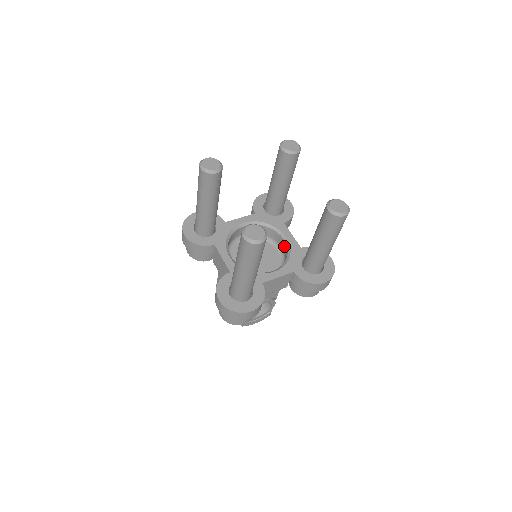
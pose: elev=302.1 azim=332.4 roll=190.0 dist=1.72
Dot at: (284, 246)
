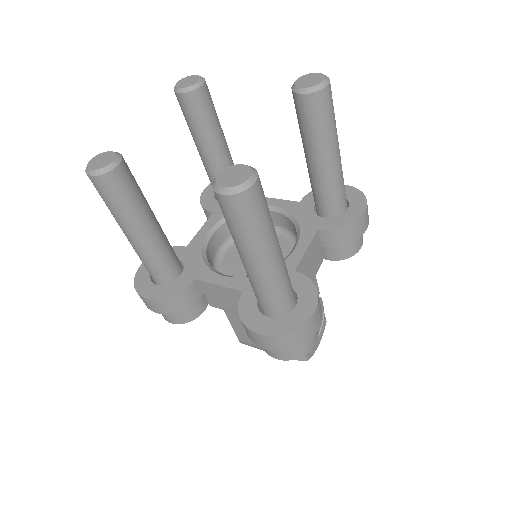
Dot at: (278, 219)
